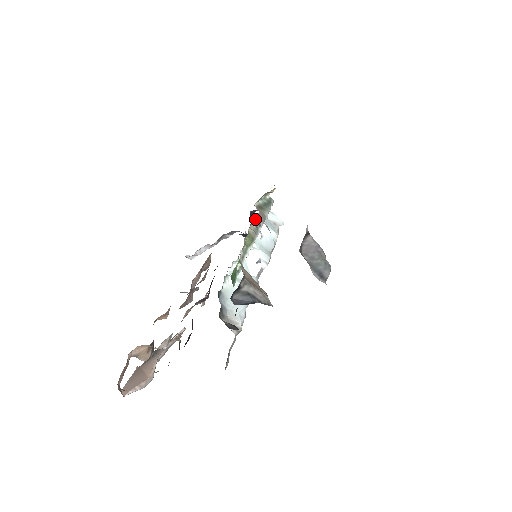
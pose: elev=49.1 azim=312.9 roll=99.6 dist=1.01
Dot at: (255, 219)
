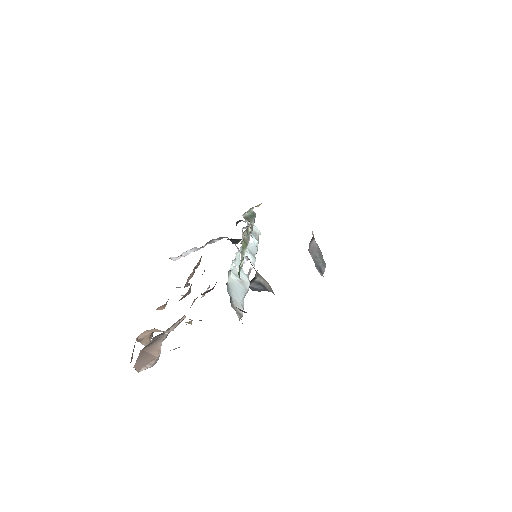
Dot at: (248, 227)
